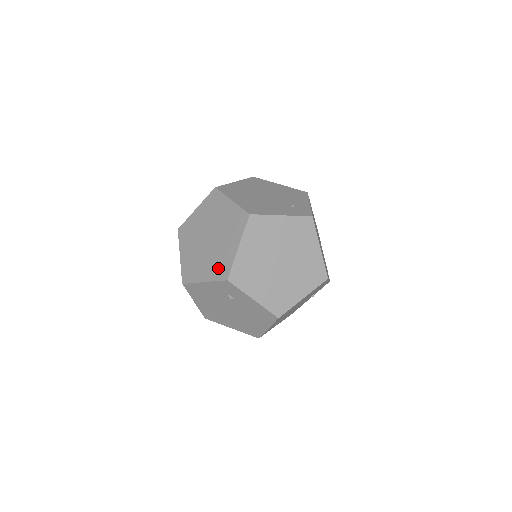
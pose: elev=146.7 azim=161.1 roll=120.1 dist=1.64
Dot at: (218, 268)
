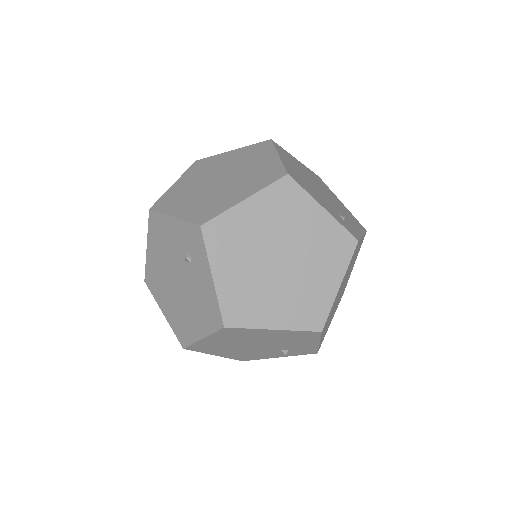
Dot at: (202, 210)
